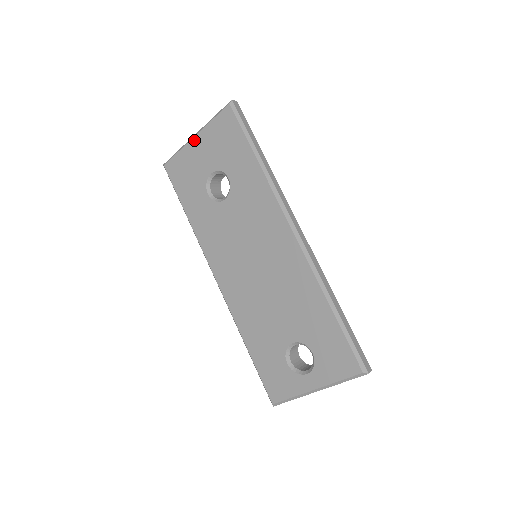
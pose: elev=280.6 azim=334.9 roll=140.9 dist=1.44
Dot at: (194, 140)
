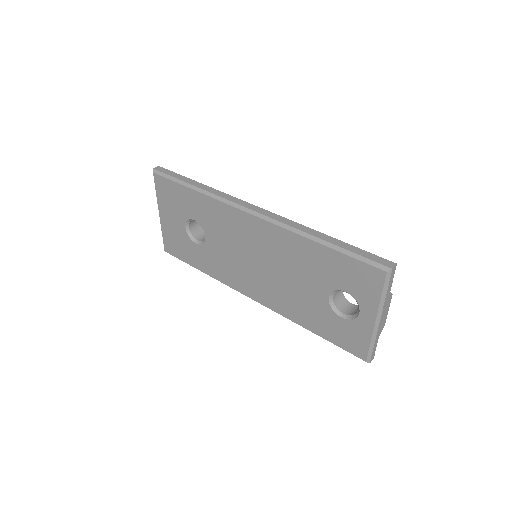
Dot at: (161, 217)
